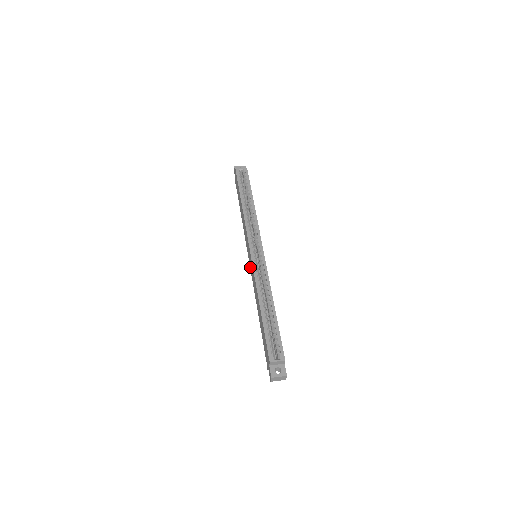
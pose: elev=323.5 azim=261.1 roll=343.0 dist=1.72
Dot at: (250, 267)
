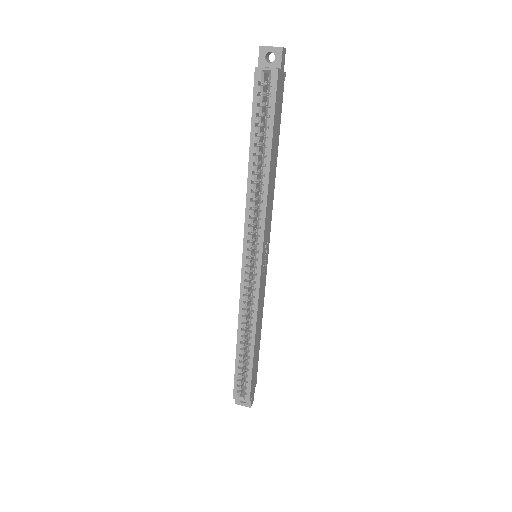
Dot at: occluded
